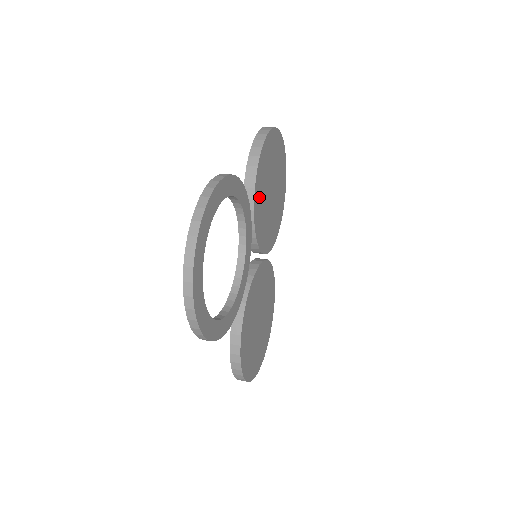
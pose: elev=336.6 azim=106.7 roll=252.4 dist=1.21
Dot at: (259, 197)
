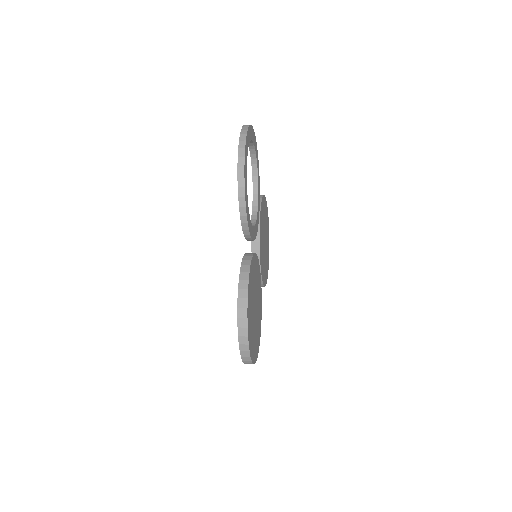
Dot at: (262, 216)
